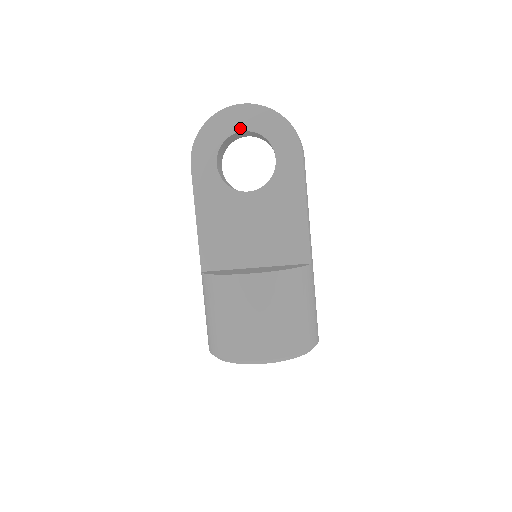
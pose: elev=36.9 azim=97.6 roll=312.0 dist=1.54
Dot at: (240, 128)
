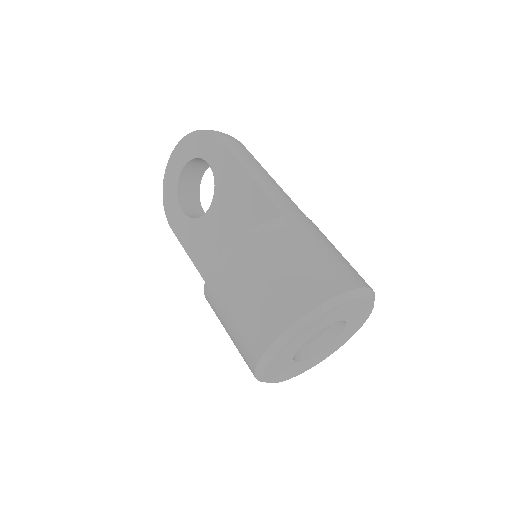
Dot at: (179, 171)
